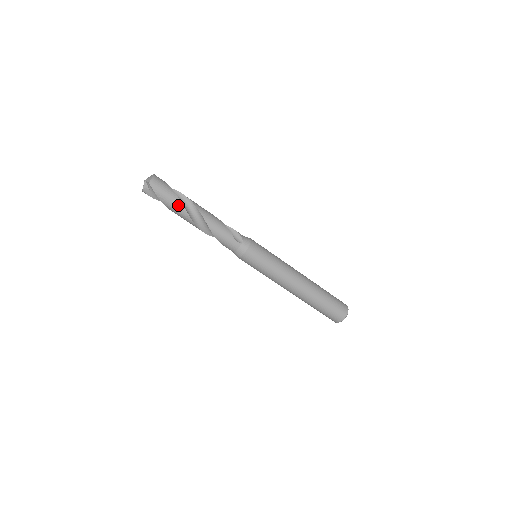
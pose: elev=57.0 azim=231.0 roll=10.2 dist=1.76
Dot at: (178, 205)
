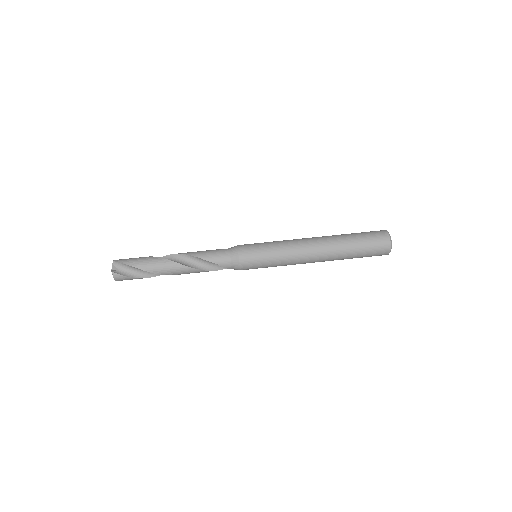
Dot at: (149, 259)
